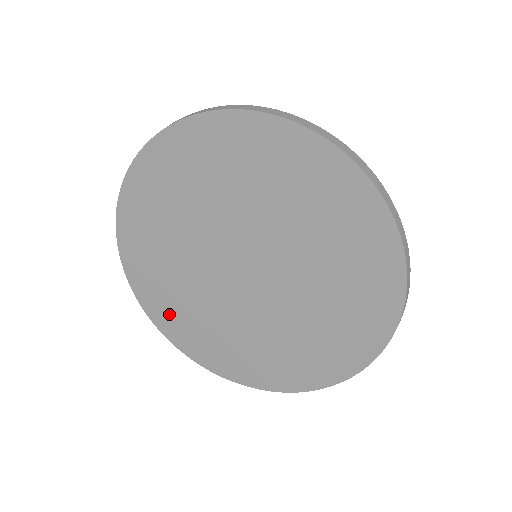
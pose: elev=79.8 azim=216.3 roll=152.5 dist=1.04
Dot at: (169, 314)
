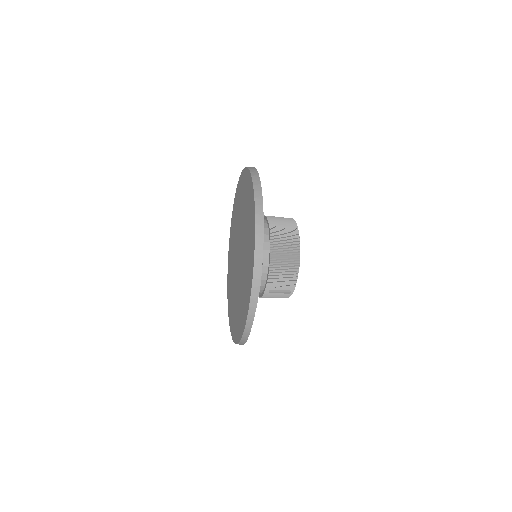
Dot at: occluded
